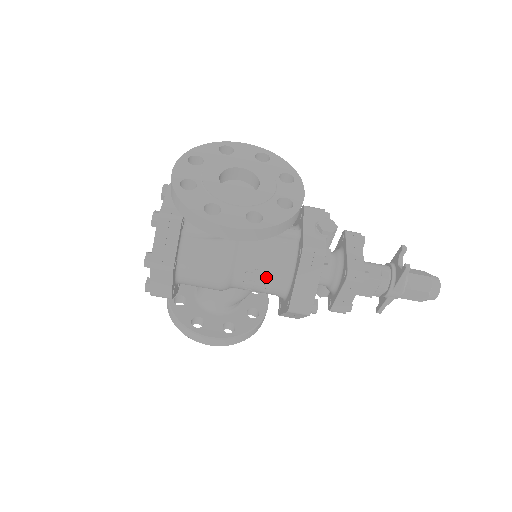
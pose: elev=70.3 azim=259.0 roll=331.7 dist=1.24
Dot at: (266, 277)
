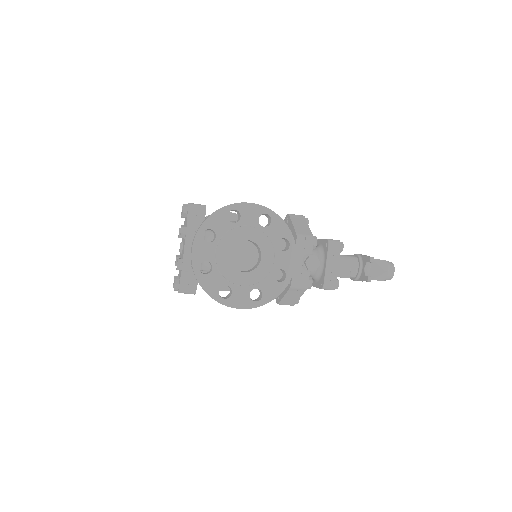
Dot at: occluded
